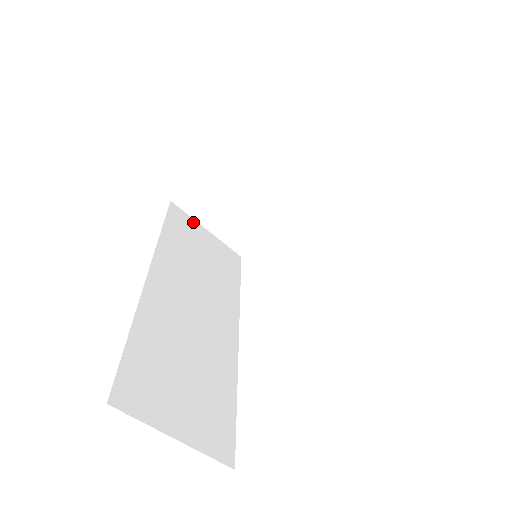
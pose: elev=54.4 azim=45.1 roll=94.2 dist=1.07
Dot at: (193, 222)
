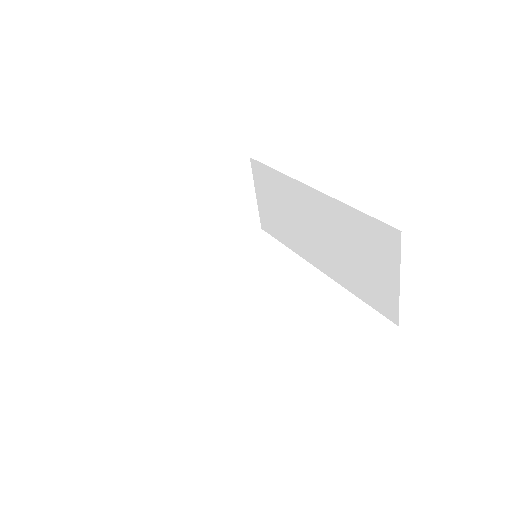
Dot at: occluded
